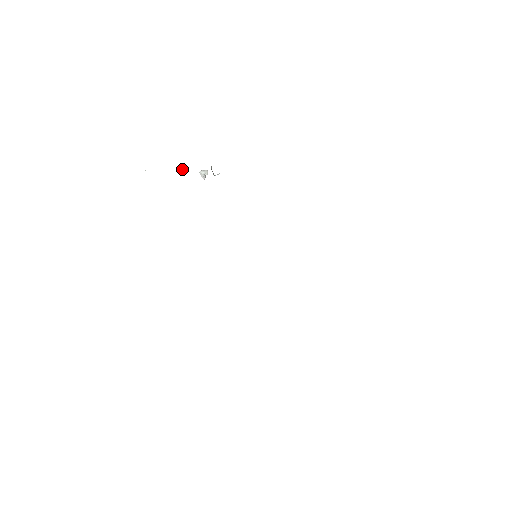
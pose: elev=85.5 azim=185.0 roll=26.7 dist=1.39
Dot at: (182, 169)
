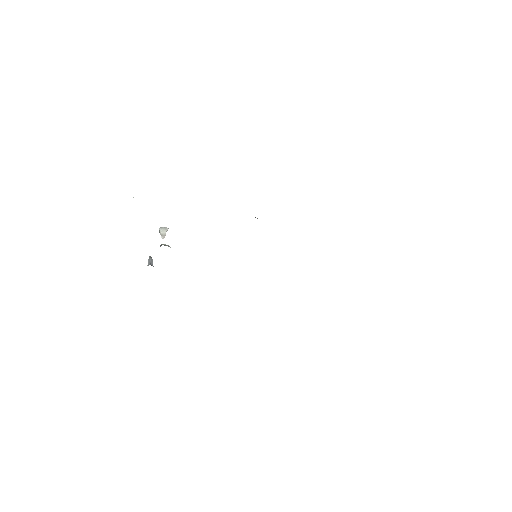
Dot at: (147, 265)
